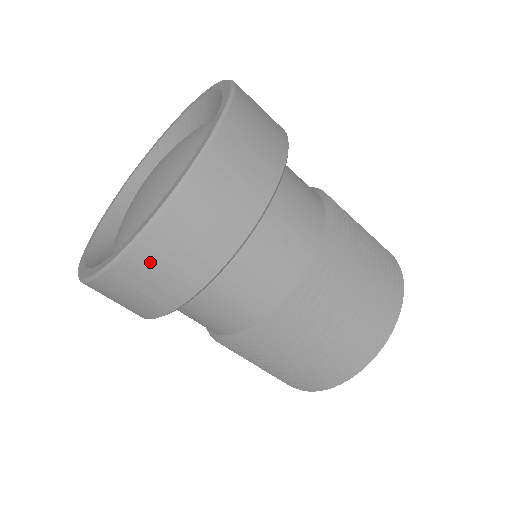
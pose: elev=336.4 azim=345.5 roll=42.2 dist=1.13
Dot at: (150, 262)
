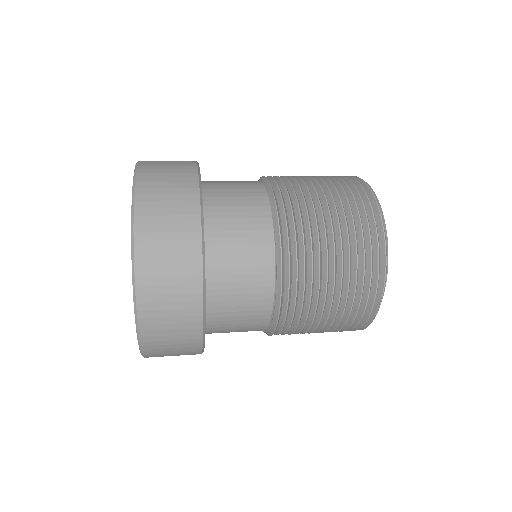
Dot at: occluded
